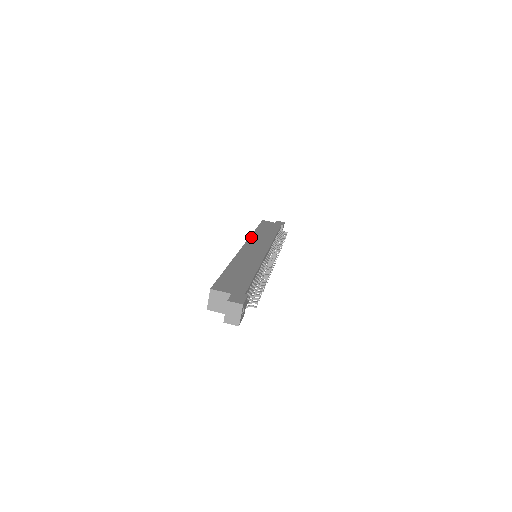
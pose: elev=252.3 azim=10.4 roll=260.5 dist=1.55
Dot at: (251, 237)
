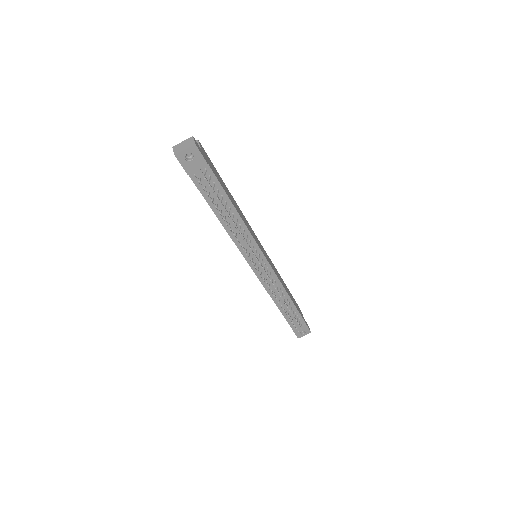
Dot at: occluded
